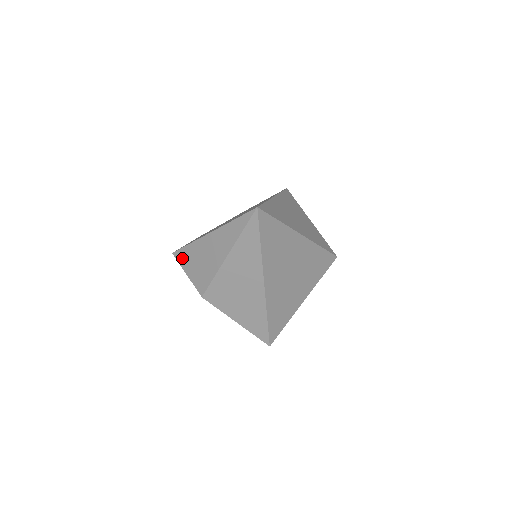
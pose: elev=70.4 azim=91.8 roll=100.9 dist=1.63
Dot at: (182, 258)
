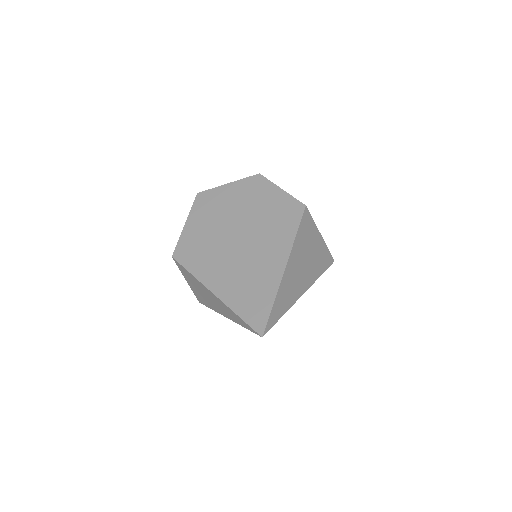
Dot at: (182, 270)
